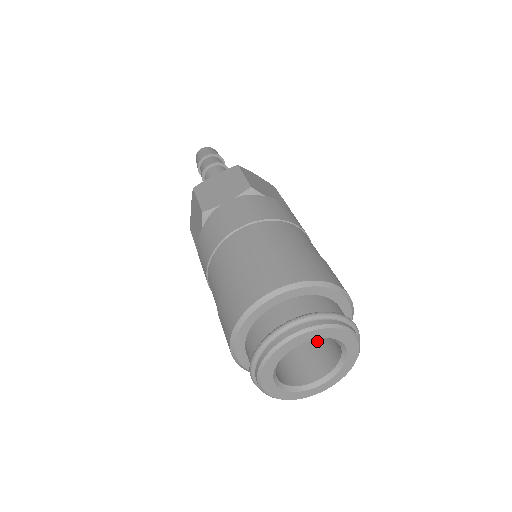
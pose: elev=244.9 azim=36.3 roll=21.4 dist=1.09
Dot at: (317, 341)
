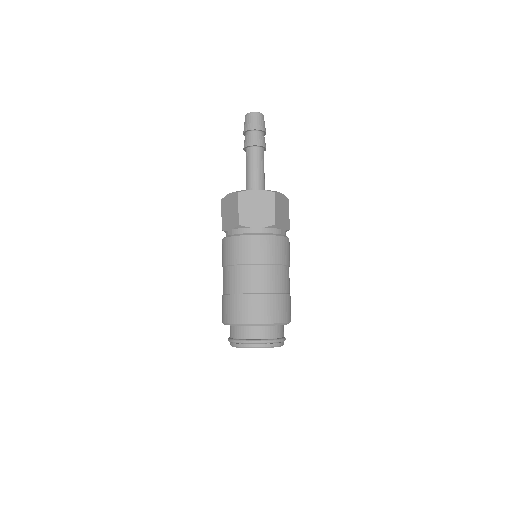
Dot at: occluded
